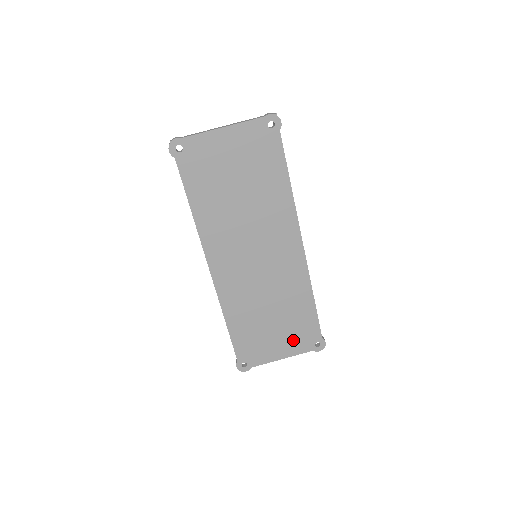
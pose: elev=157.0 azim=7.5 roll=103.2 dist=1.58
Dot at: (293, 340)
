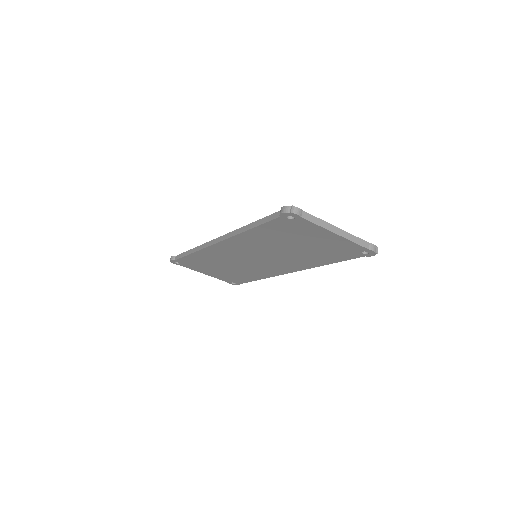
Dot at: (222, 276)
